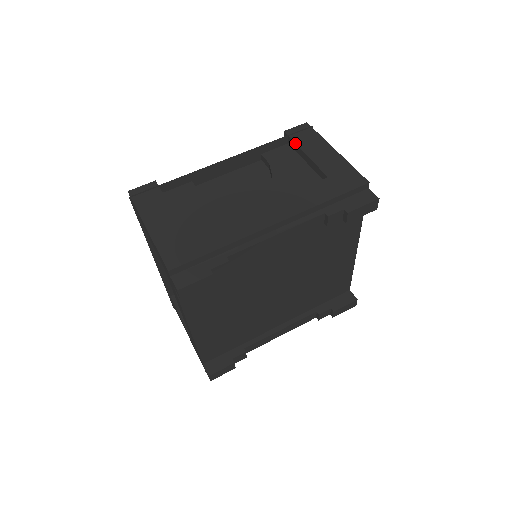
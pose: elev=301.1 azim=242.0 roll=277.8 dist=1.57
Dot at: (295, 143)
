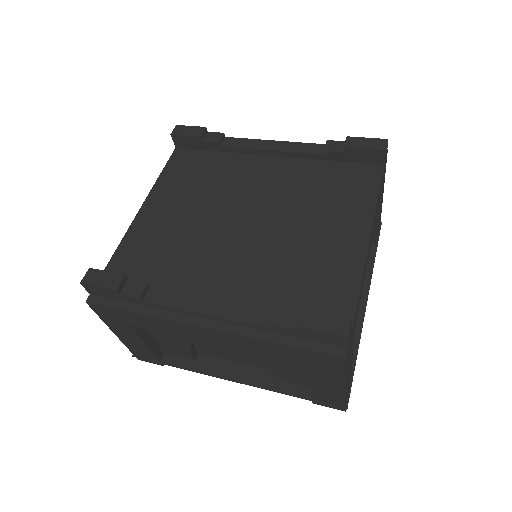
Dot at: occluded
